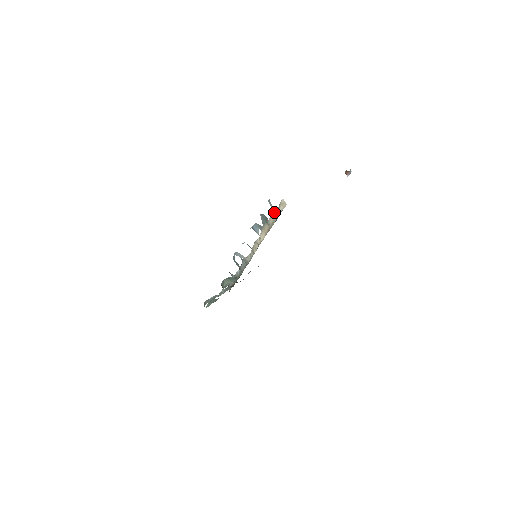
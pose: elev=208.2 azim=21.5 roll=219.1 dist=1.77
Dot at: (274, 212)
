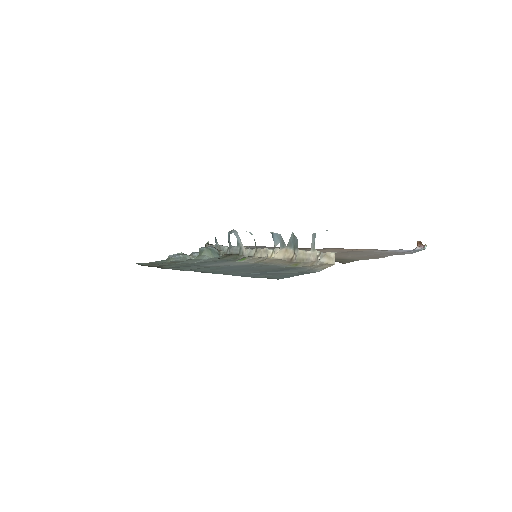
Dot at: (312, 251)
